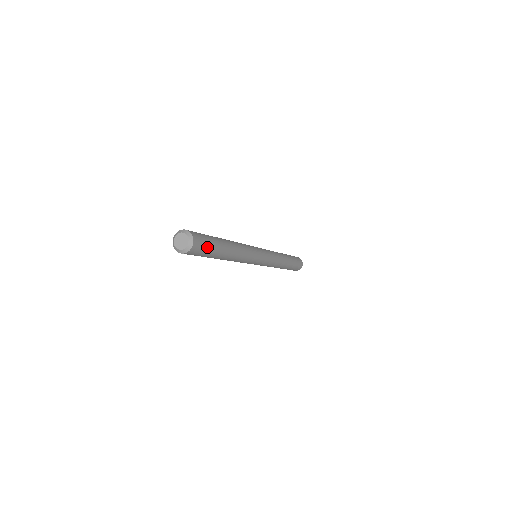
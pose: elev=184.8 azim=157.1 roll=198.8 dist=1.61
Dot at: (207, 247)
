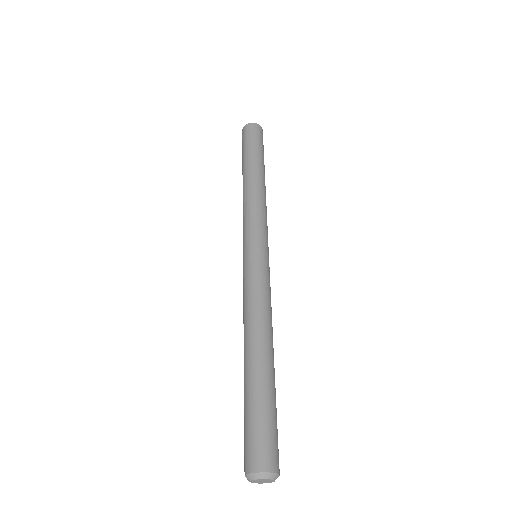
Dot at: occluded
